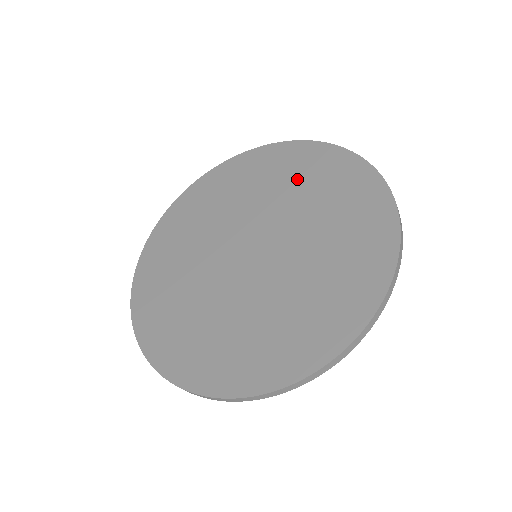
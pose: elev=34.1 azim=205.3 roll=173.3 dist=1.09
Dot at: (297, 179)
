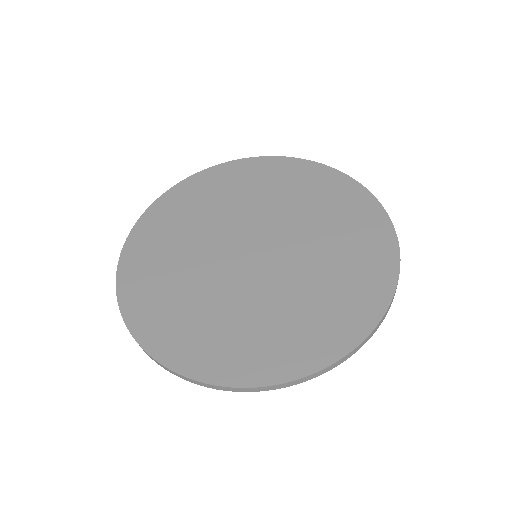
Dot at: (256, 187)
